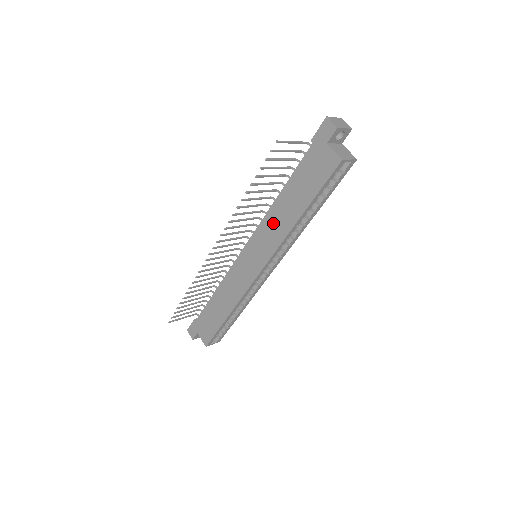
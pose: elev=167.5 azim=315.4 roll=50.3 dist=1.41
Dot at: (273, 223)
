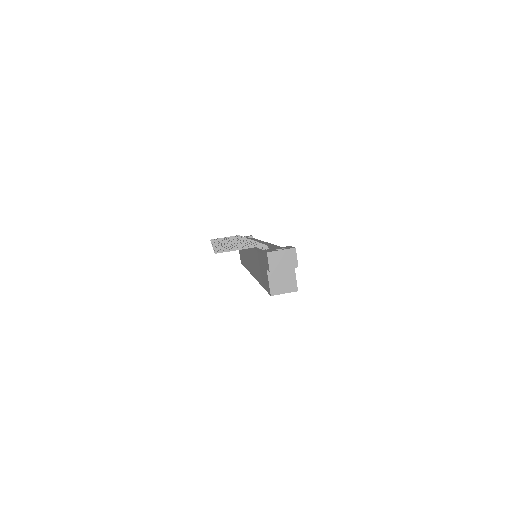
Dot at: (253, 260)
